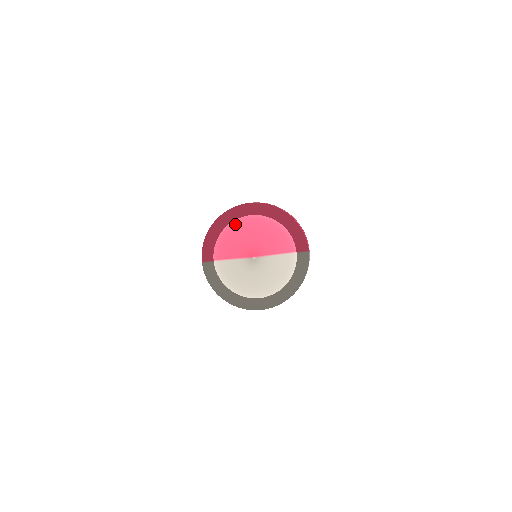
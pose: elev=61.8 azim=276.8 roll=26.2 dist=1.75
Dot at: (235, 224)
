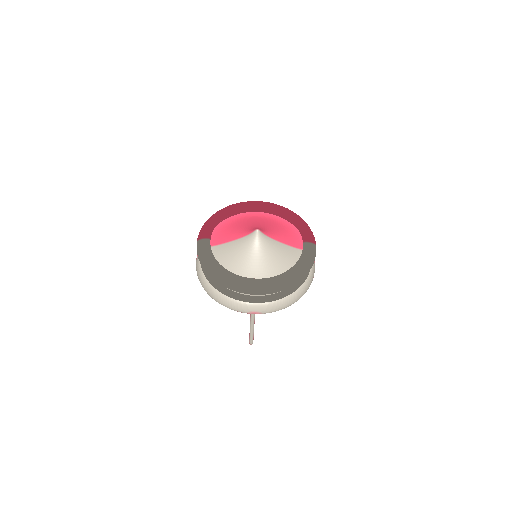
Dot at: (239, 219)
